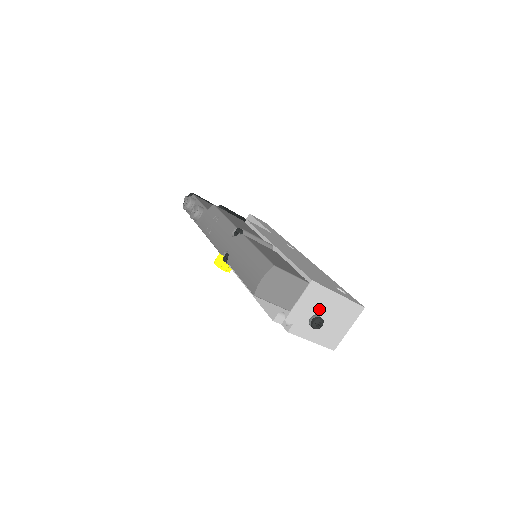
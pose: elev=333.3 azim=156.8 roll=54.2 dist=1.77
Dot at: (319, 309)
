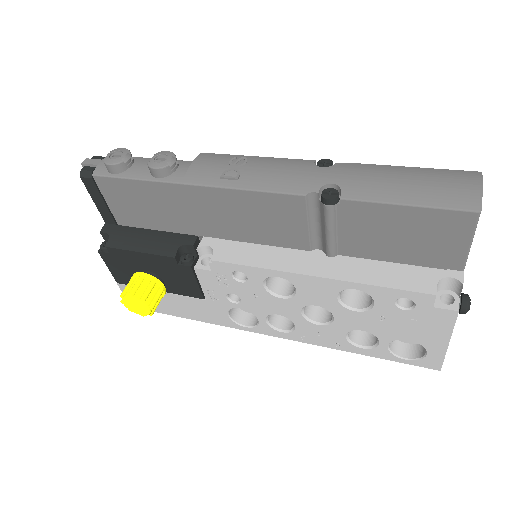
Dot at: occluded
